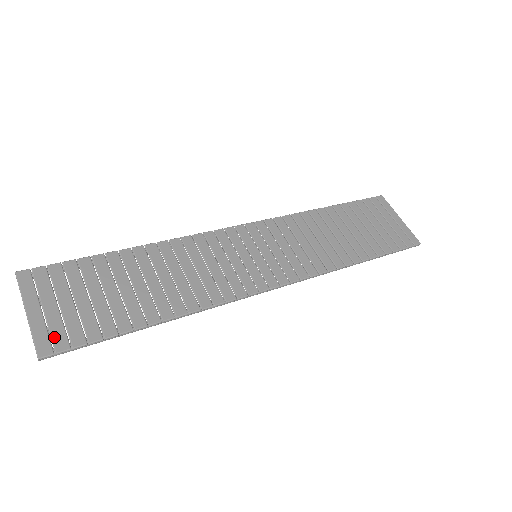
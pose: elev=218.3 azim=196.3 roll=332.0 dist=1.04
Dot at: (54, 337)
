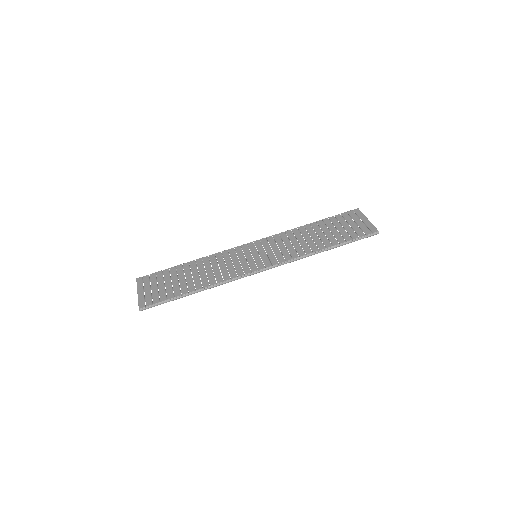
Dot at: (147, 301)
